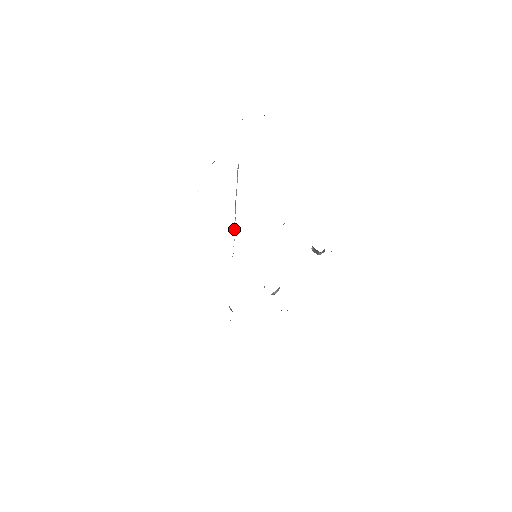
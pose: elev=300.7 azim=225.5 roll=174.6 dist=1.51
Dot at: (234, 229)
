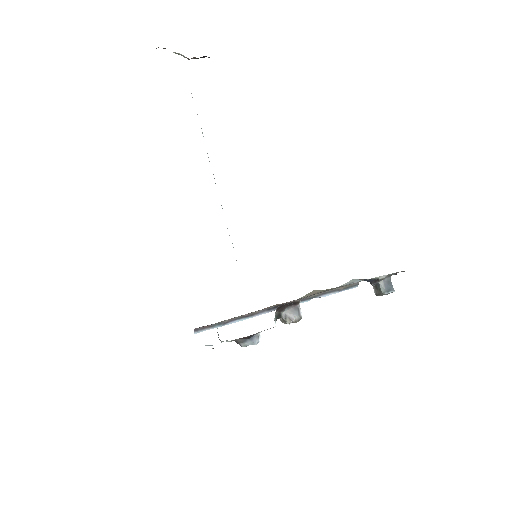
Dot at: occluded
